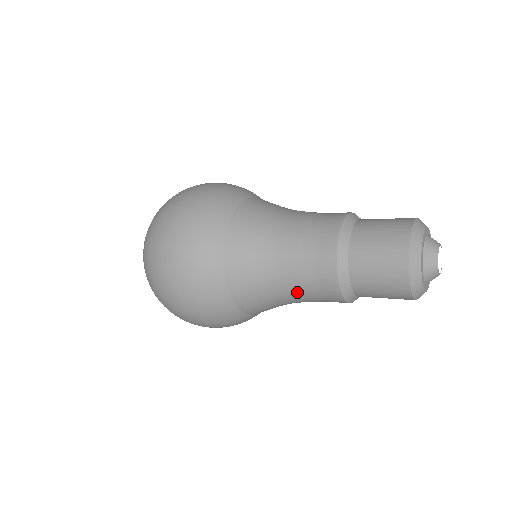
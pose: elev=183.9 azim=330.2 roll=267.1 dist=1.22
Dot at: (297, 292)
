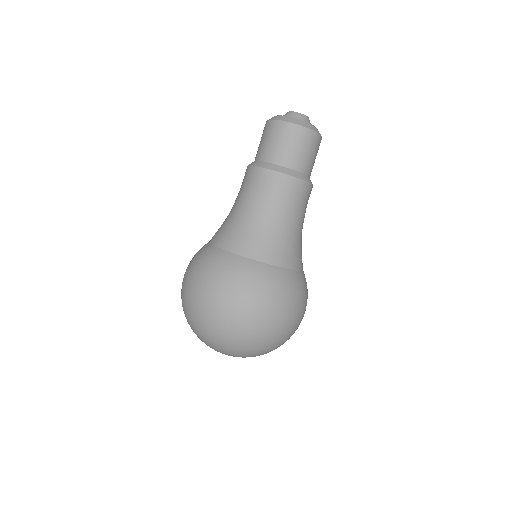
Dot at: (253, 203)
